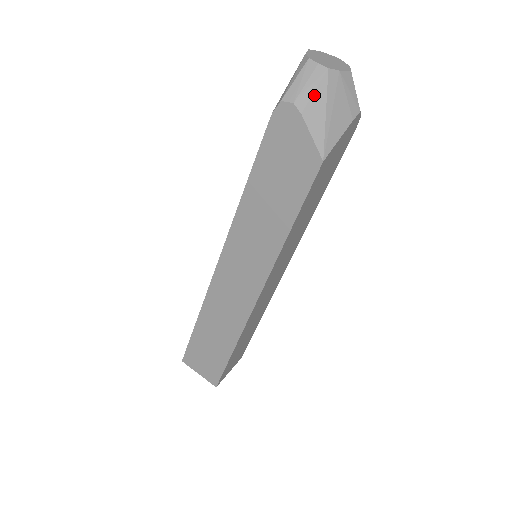
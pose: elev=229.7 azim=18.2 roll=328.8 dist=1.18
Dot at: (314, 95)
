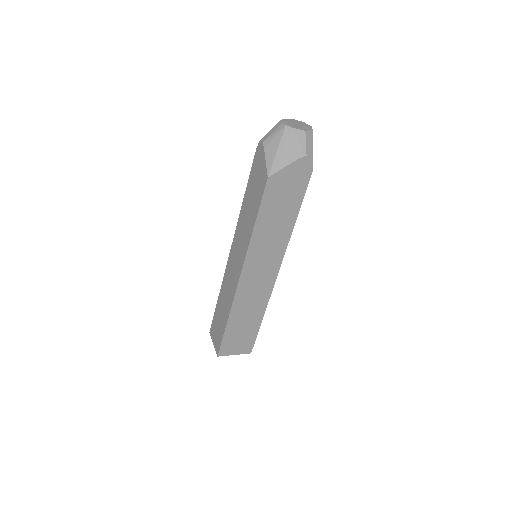
Dot at: (274, 139)
